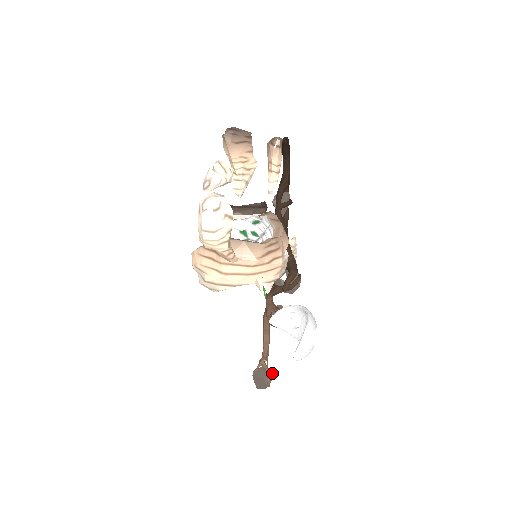
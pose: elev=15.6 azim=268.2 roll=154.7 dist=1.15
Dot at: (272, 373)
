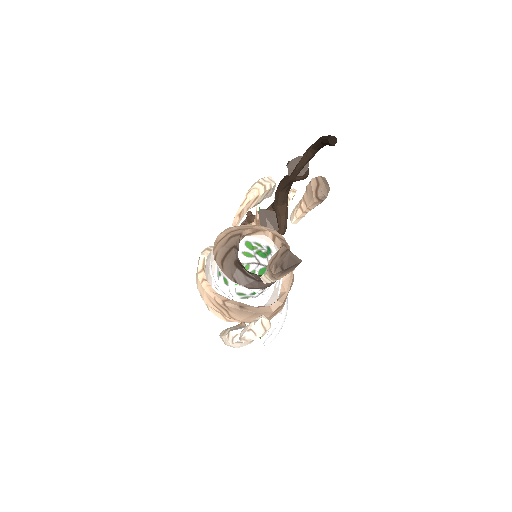
Dot at: occluded
